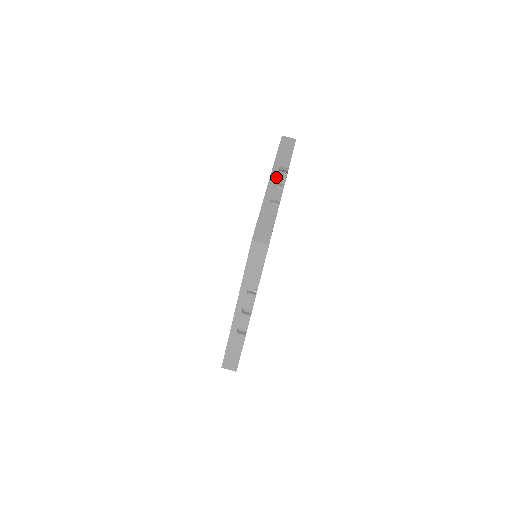
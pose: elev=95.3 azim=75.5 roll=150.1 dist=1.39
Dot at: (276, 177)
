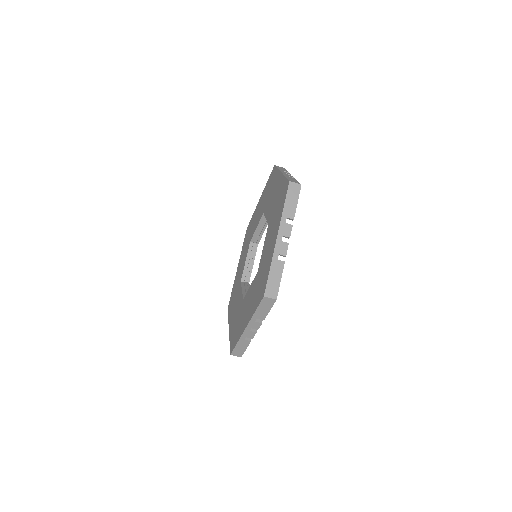
Dot at: (252, 326)
